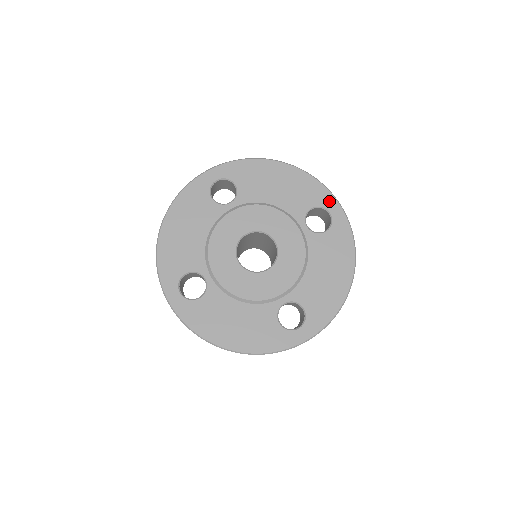
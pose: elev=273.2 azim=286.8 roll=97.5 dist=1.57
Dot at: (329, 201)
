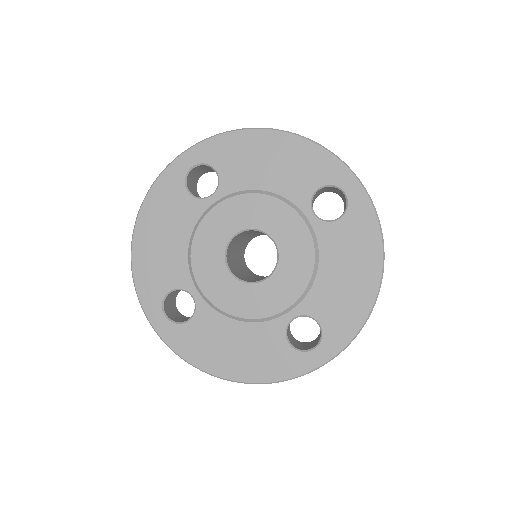
Dot at: (341, 175)
